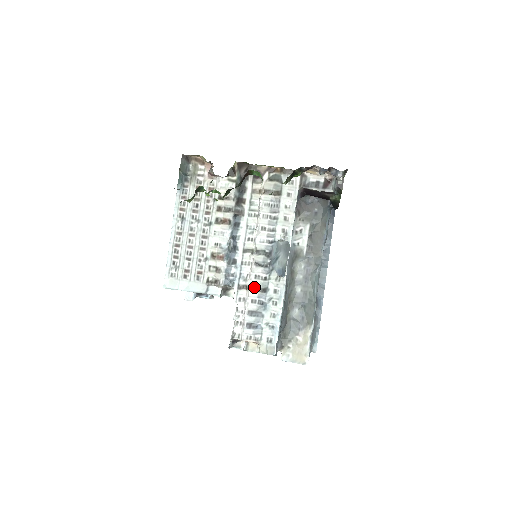
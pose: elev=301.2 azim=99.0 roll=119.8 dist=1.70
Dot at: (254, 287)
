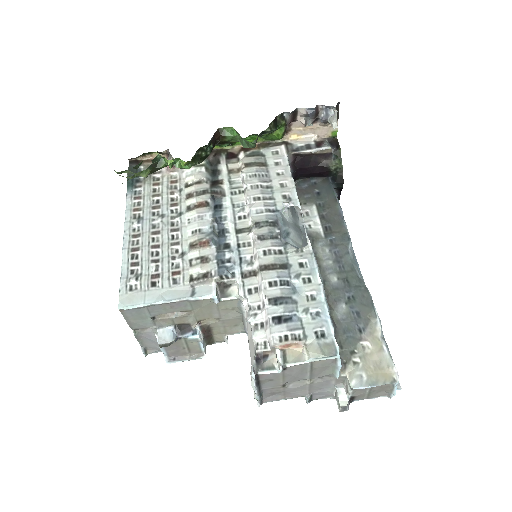
Dot at: (267, 266)
